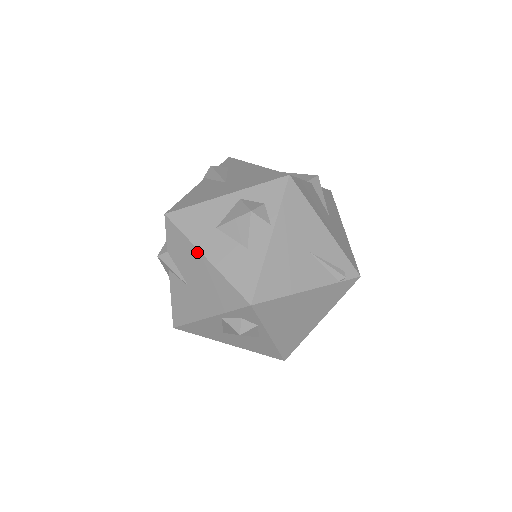
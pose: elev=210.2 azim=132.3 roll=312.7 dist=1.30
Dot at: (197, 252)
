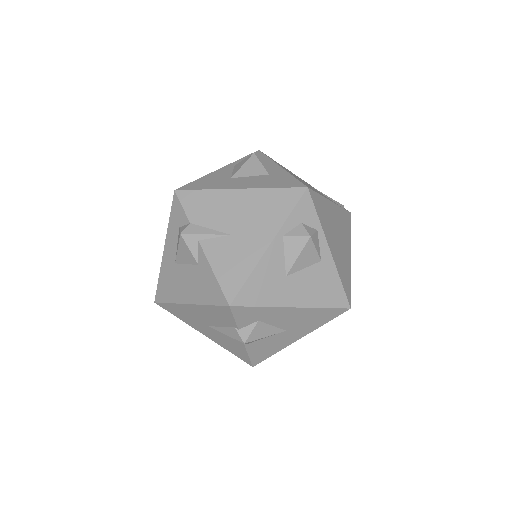
Dot at: (227, 192)
